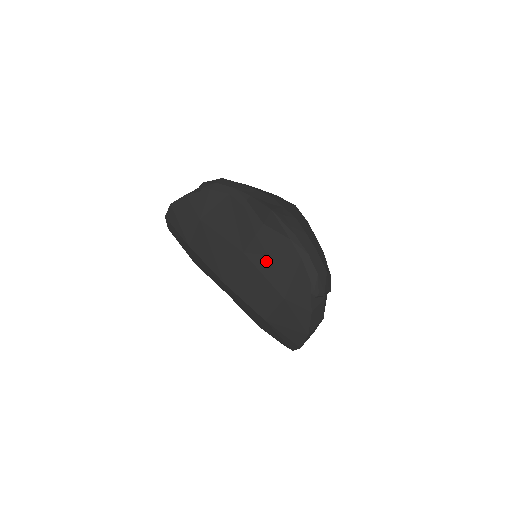
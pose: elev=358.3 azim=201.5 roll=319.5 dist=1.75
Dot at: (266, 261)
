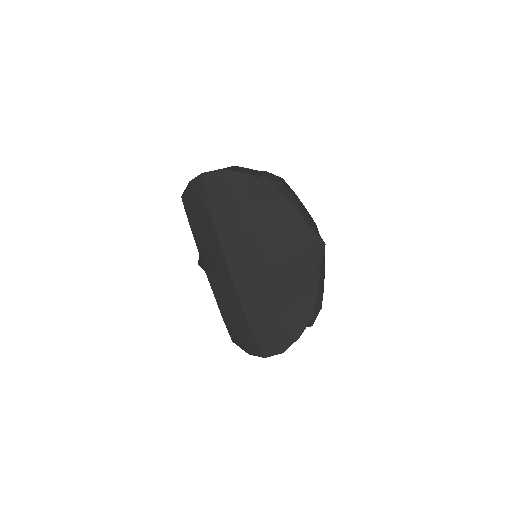
Dot at: (287, 278)
